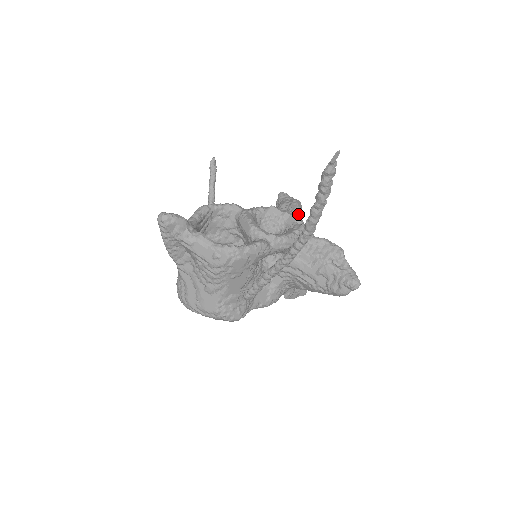
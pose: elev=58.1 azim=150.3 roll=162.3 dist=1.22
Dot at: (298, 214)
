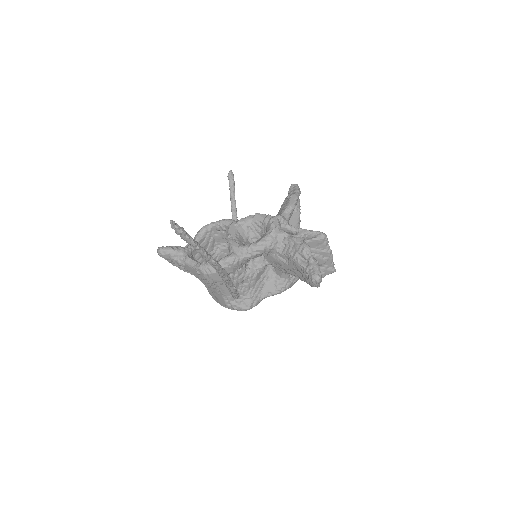
Dot at: (288, 211)
